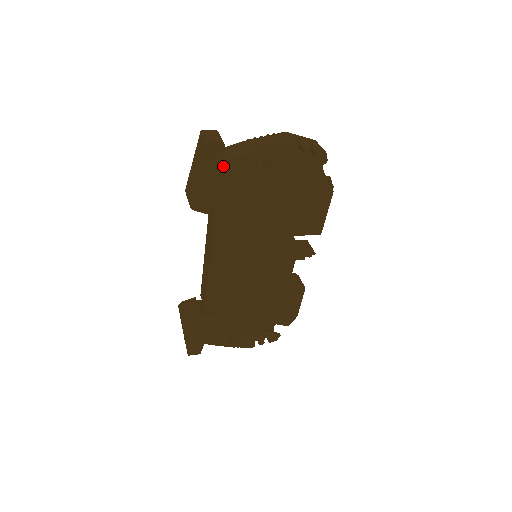
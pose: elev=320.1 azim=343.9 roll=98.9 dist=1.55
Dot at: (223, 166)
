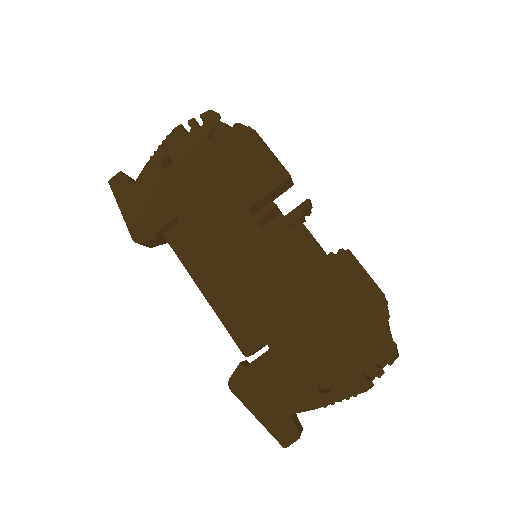
Dot at: (135, 189)
